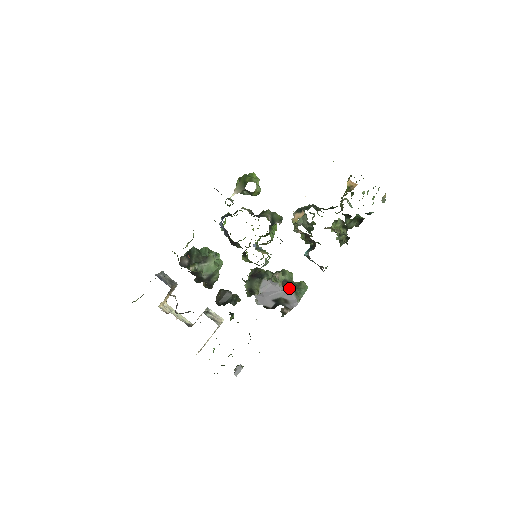
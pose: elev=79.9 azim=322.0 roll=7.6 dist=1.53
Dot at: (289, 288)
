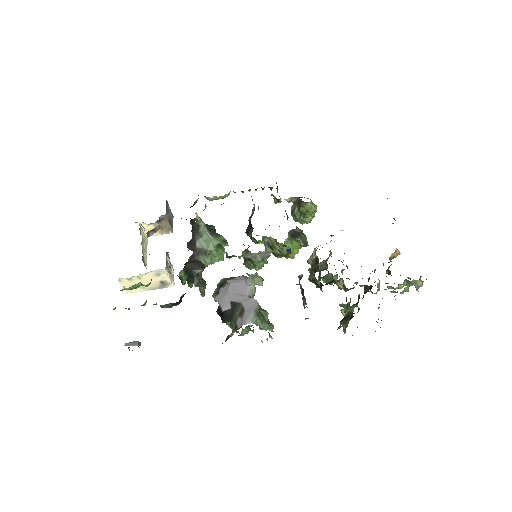
Dot at: occluded
